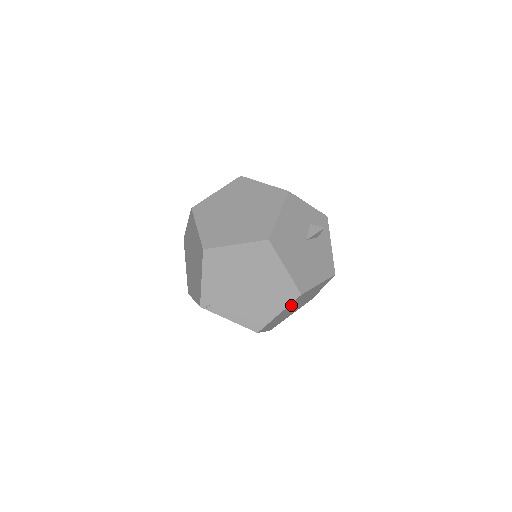
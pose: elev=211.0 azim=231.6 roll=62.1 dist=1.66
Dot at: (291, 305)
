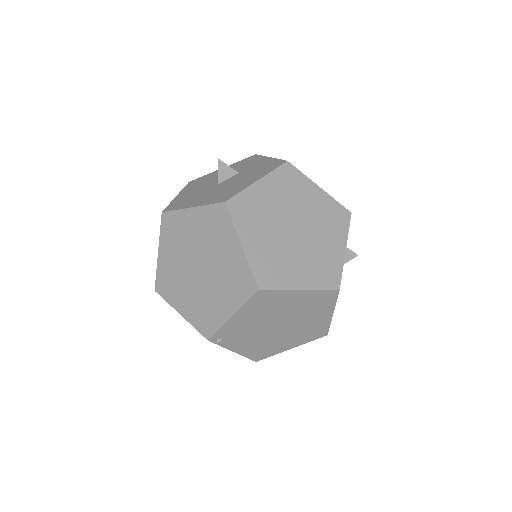
Dot at: occluded
